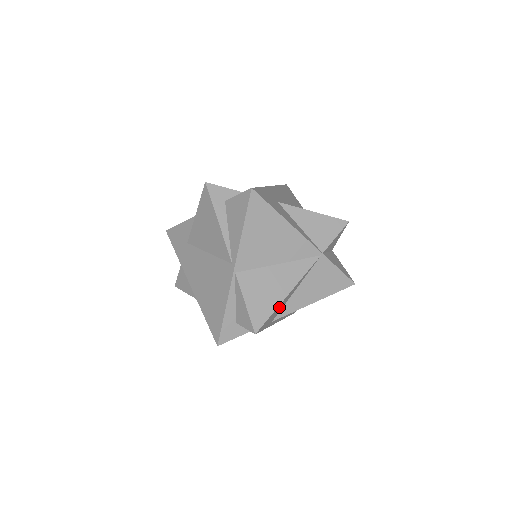
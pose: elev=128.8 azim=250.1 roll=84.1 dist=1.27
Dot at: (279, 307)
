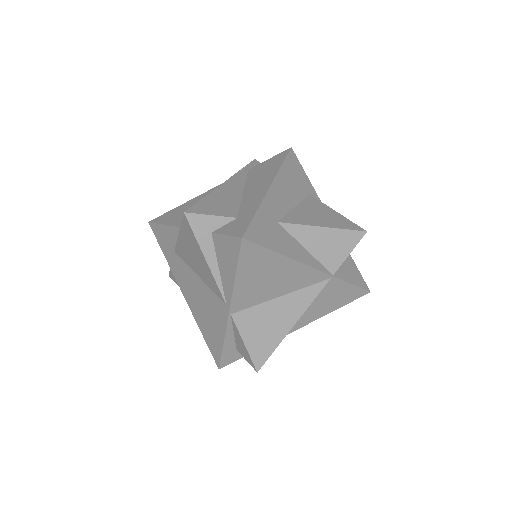
Dot at: occluded
